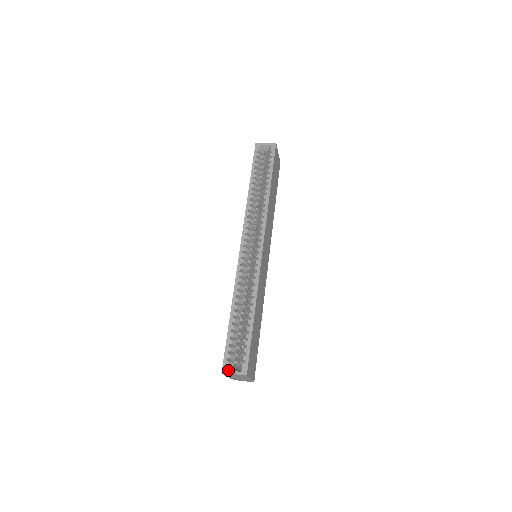
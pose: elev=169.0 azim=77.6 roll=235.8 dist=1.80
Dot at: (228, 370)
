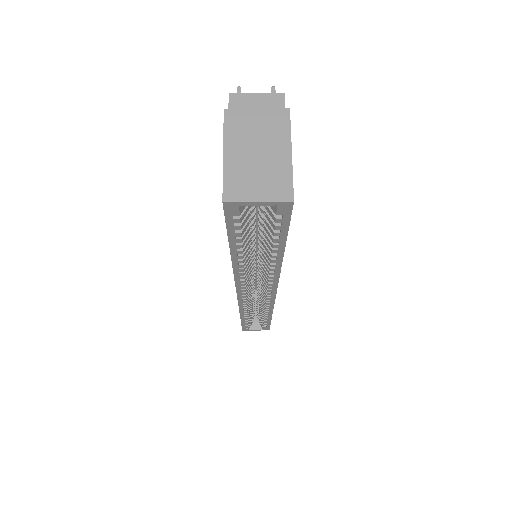
Dot at: (249, 330)
